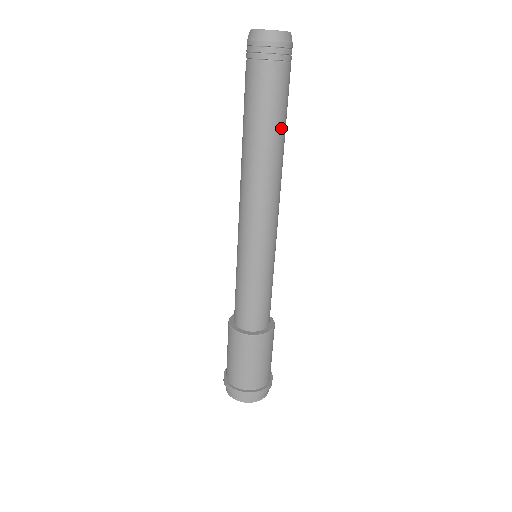
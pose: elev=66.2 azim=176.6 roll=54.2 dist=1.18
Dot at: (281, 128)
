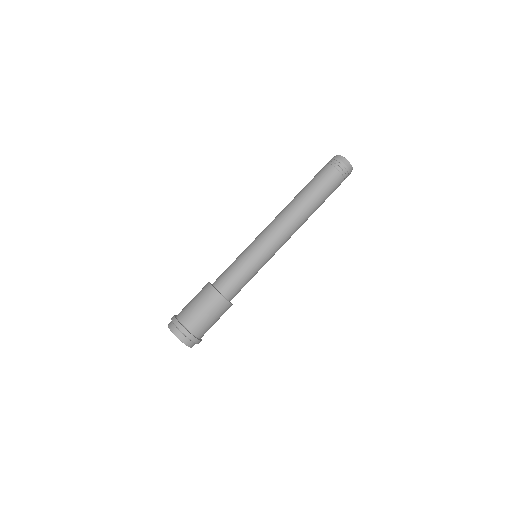
Dot at: (320, 201)
